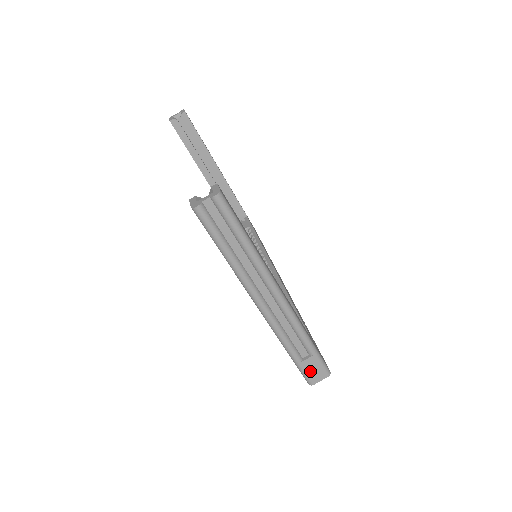
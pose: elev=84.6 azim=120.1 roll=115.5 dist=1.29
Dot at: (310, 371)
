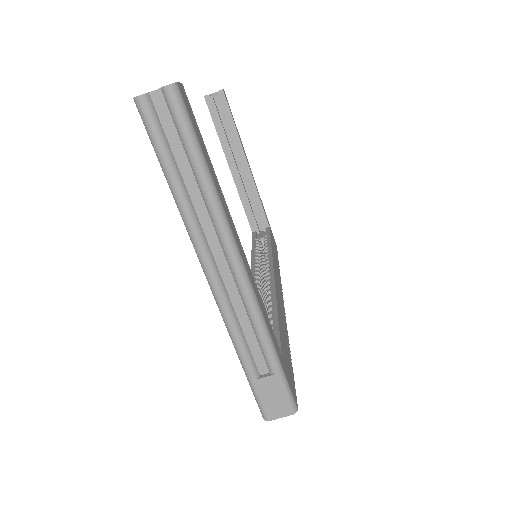
Dot at: (267, 398)
